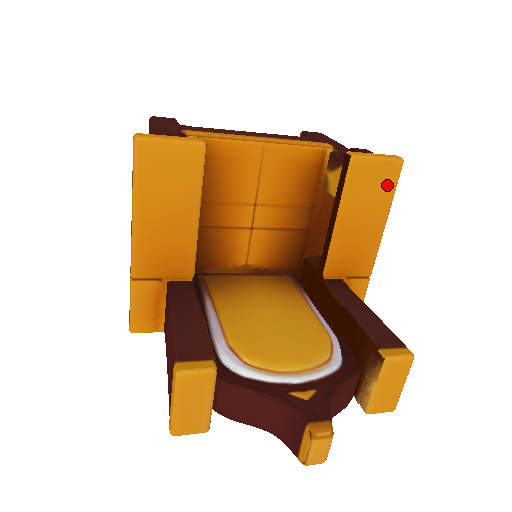
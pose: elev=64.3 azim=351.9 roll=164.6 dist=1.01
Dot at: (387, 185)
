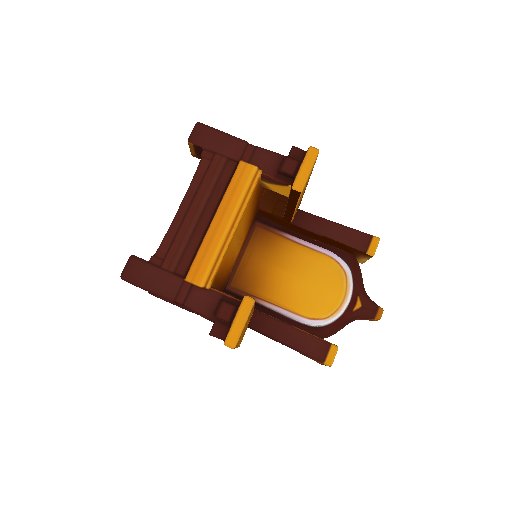
Dot at: (313, 167)
